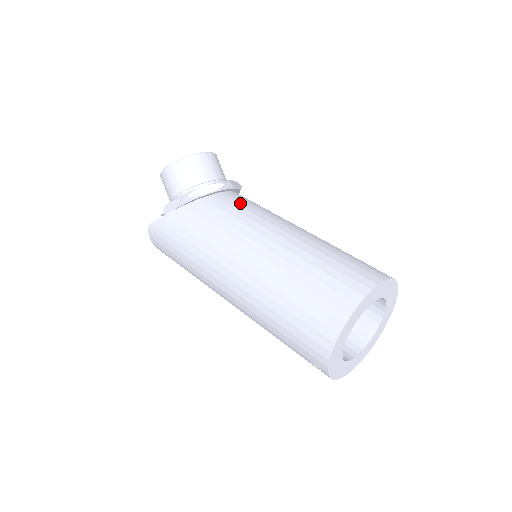
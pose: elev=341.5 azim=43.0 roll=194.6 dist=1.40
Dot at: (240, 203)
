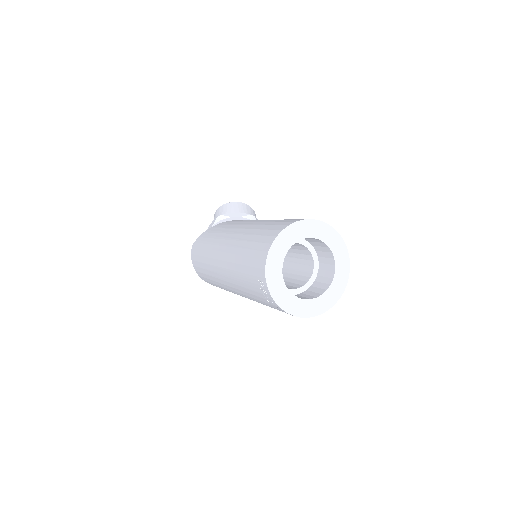
Dot at: occluded
